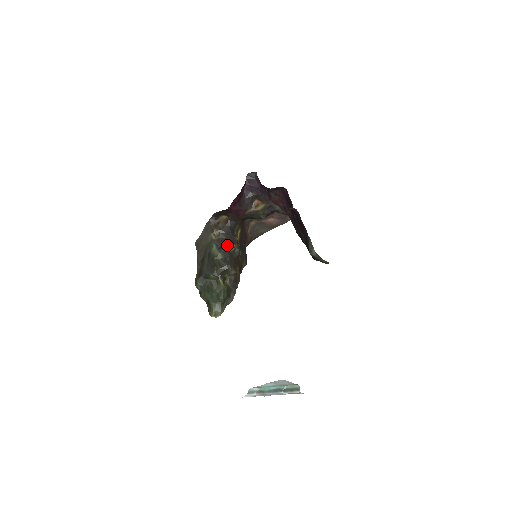
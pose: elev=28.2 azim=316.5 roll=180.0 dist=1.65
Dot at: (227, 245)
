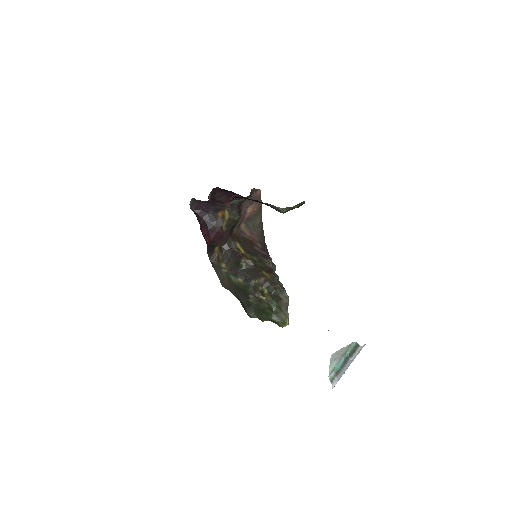
Dot at: (238, 267)
